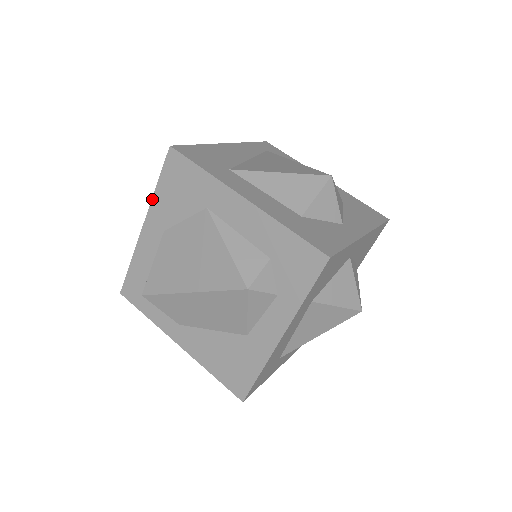
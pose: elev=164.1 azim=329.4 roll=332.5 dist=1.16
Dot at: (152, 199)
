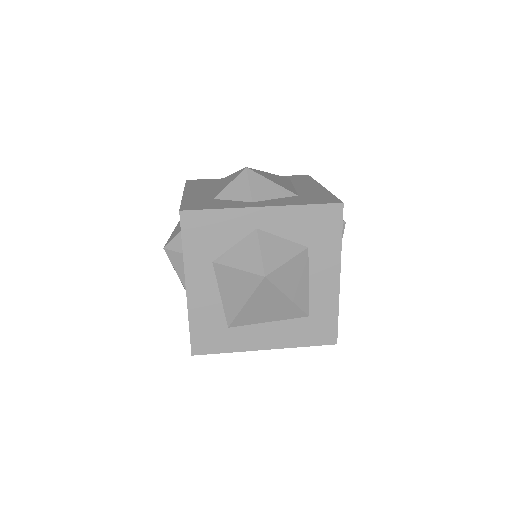
Dot at: occluded
